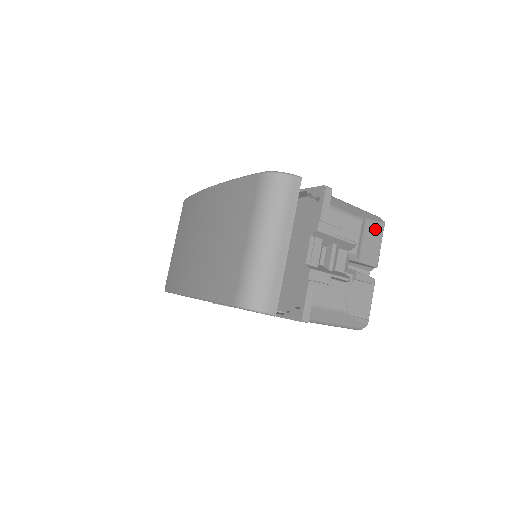
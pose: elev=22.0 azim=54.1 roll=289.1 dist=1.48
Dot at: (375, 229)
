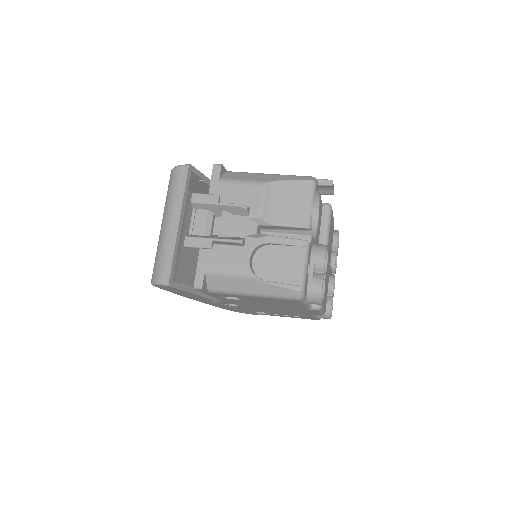
Dot at: (295, 189)
